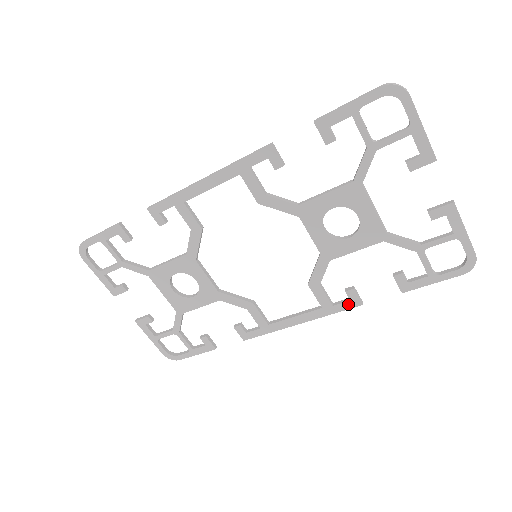
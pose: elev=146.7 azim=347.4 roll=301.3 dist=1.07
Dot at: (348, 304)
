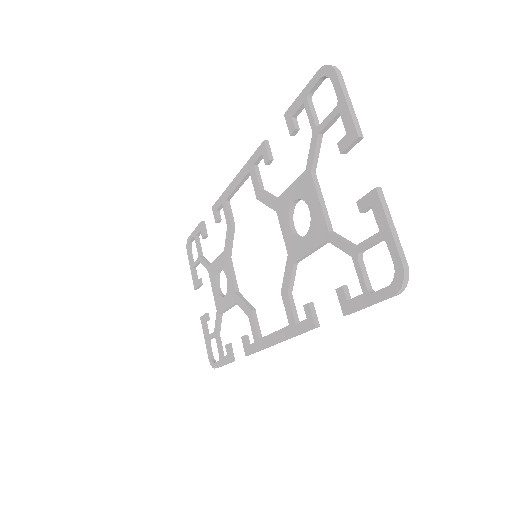
Dot at: (306, 324)
